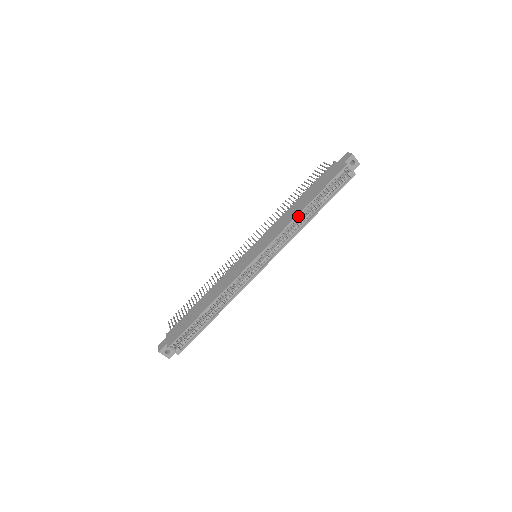
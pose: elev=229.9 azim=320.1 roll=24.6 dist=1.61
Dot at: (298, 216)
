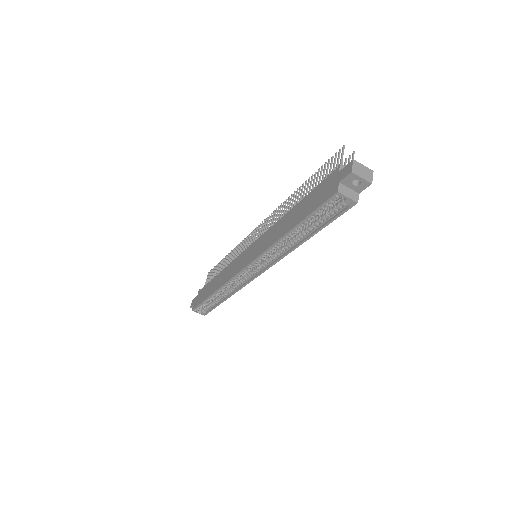
Dot at: (282, 238)
